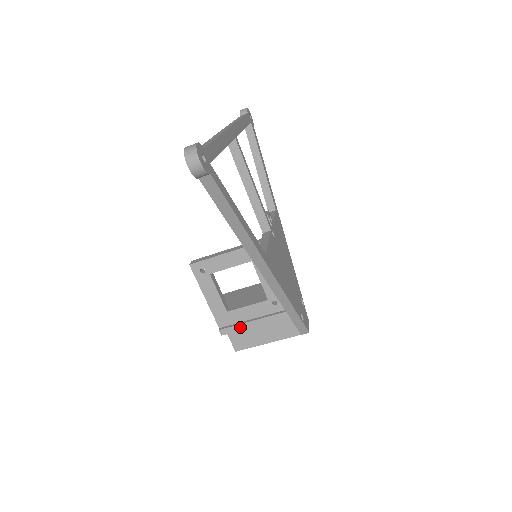
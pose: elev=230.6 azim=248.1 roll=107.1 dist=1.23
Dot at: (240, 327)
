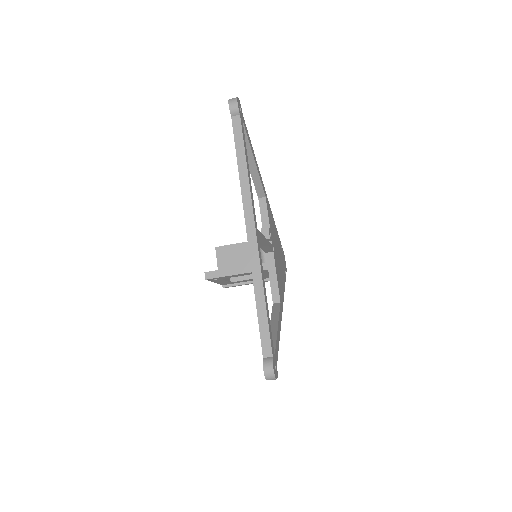
Dot at: (240, 285)
